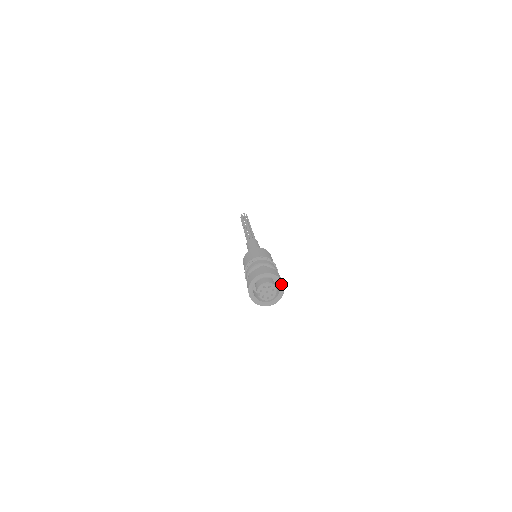
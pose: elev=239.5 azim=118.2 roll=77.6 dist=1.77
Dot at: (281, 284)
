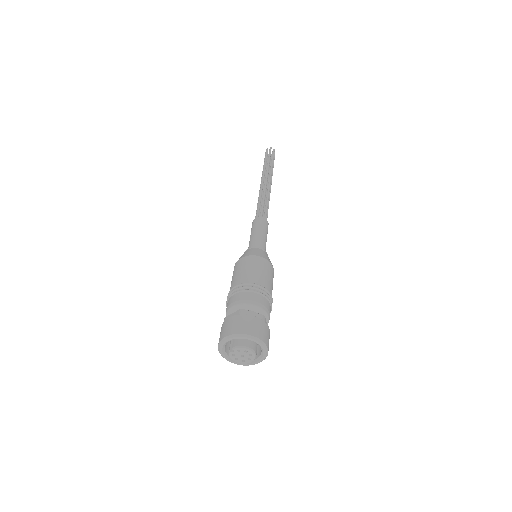
Dot at: (262, 359)
